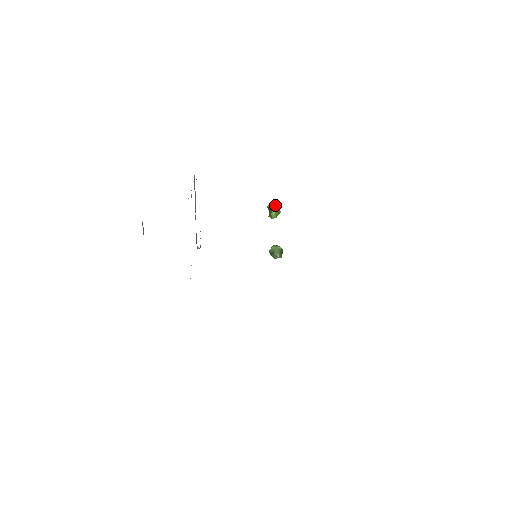
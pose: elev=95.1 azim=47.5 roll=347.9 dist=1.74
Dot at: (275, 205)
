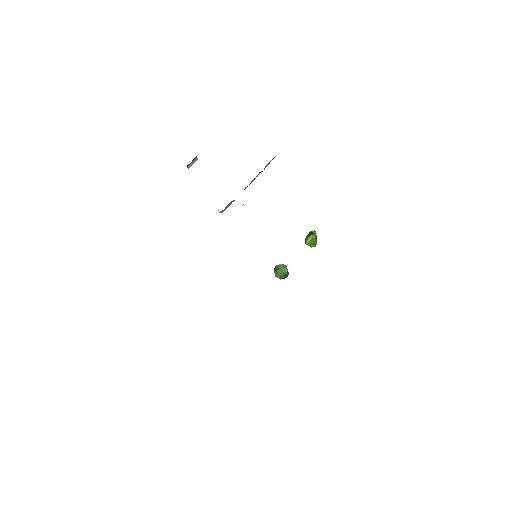
Dot at: (316, 233)
